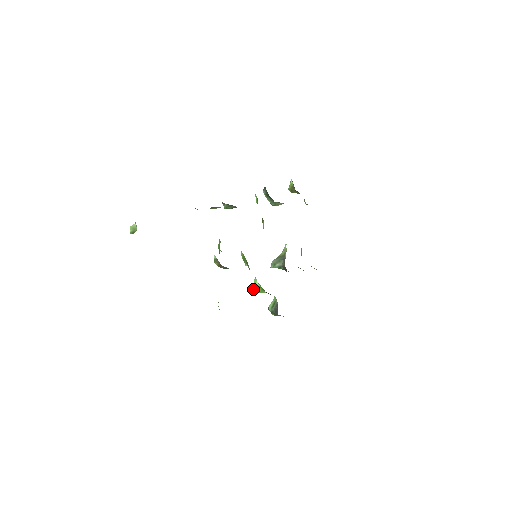
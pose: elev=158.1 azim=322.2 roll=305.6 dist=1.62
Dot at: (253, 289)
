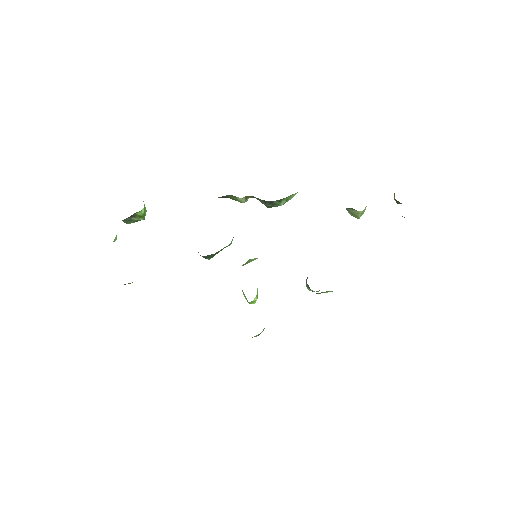
Dot at: occluded
